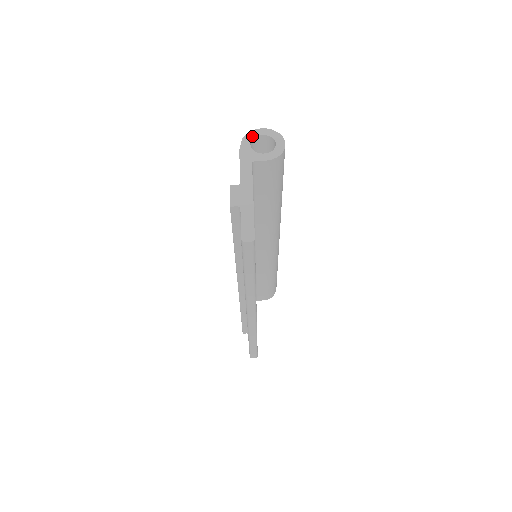
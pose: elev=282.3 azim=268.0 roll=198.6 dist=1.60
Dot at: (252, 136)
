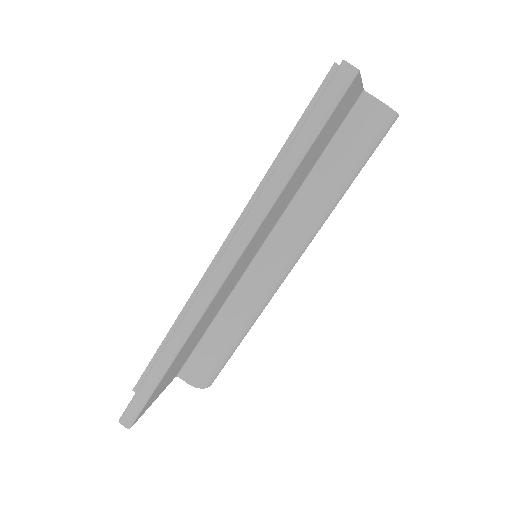
Dot at: occluded
